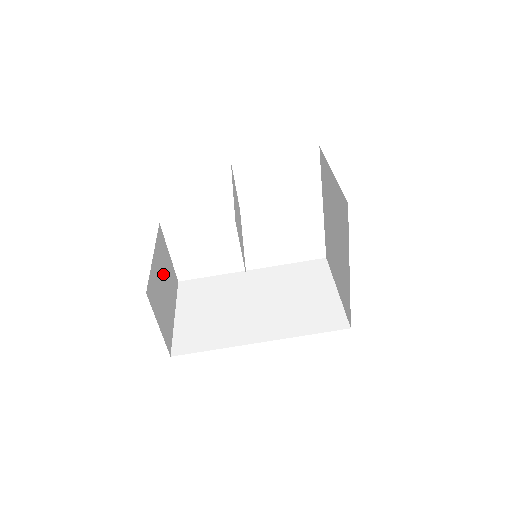
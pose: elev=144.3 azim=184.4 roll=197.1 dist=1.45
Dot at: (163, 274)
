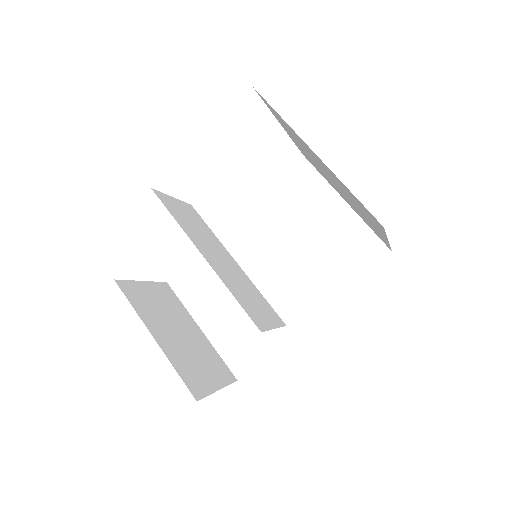
Dot at: (168, 325)
